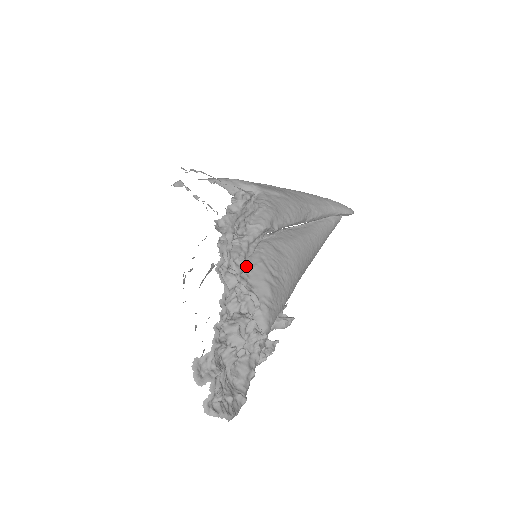
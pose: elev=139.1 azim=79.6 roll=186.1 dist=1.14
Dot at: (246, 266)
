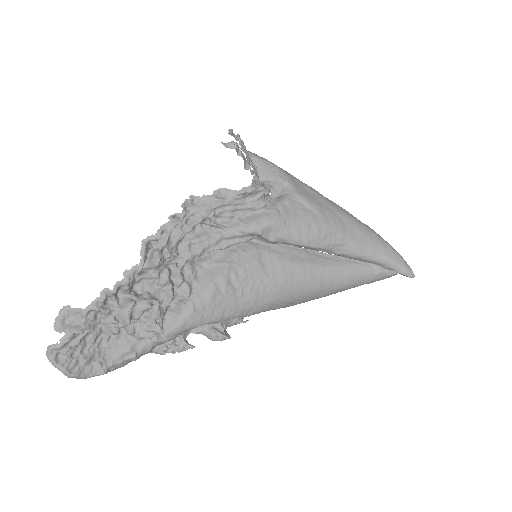
Dot at: (209, 257)
